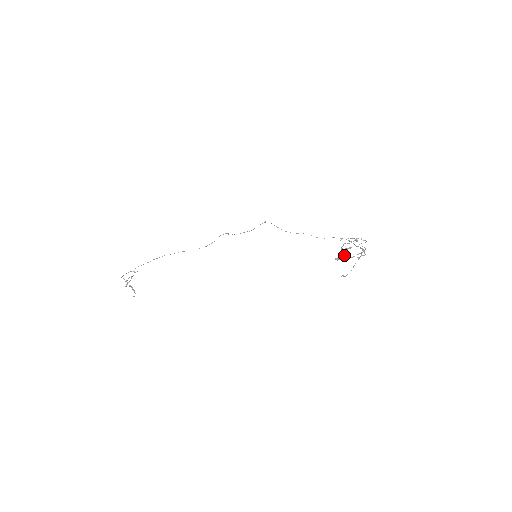
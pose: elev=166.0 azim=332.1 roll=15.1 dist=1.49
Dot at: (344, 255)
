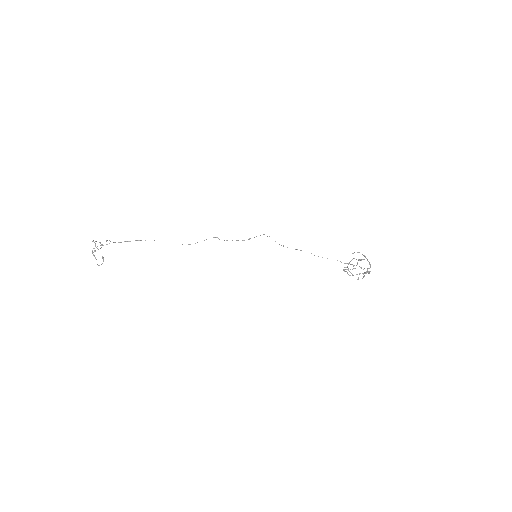
Dot at: (356, 265)
